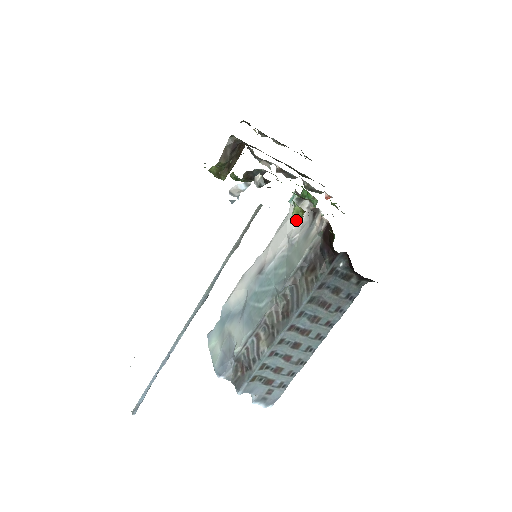
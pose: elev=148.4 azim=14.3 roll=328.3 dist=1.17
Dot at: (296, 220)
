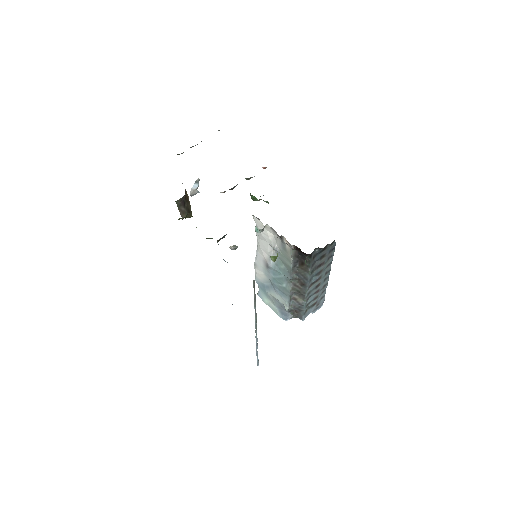
Dot at: occluded
